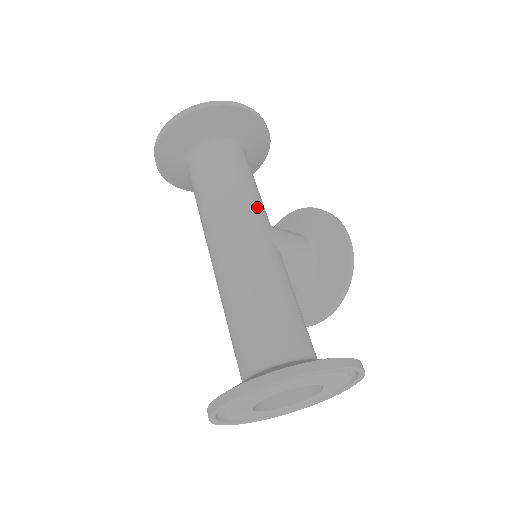
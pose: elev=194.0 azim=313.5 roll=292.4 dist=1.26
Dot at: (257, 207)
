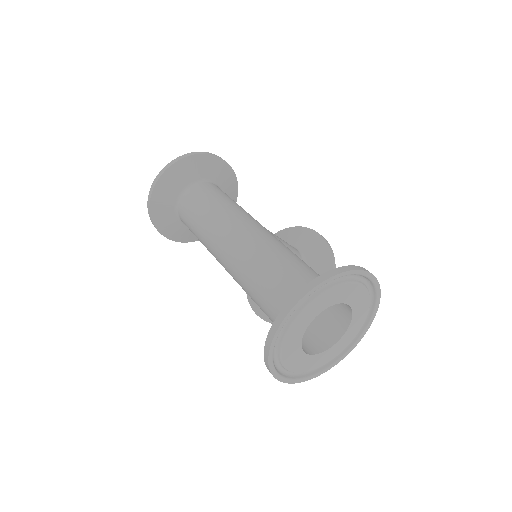
Dot at: (250, 215)
